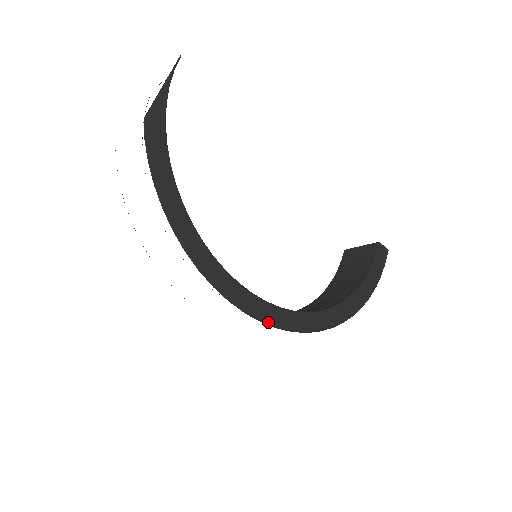
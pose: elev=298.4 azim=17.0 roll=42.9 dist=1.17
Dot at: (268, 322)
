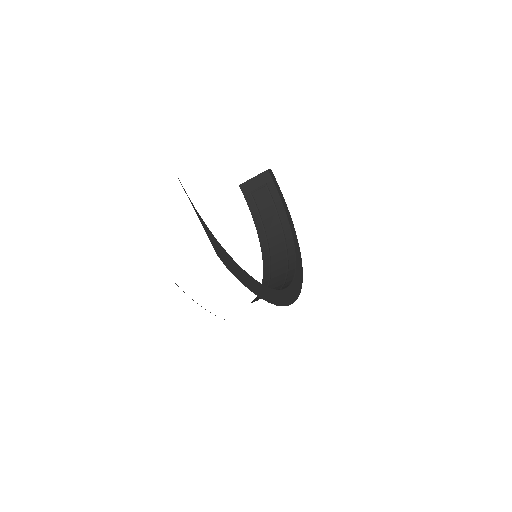
Dot at: (300, 290)
